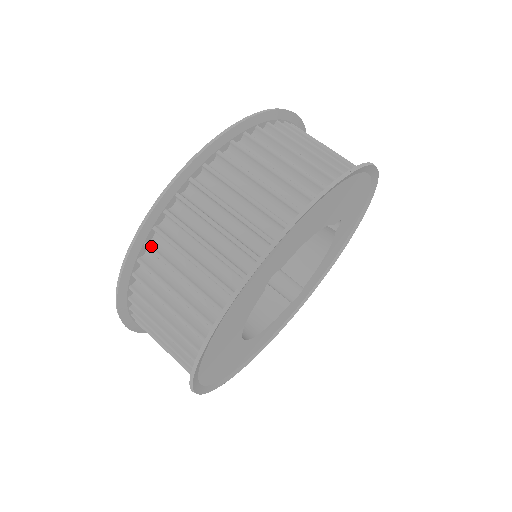
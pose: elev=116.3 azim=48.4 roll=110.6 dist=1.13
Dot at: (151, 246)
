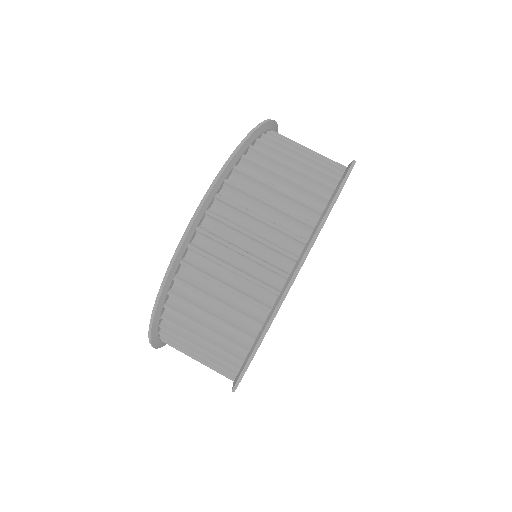
Dot at: (180, 279)
